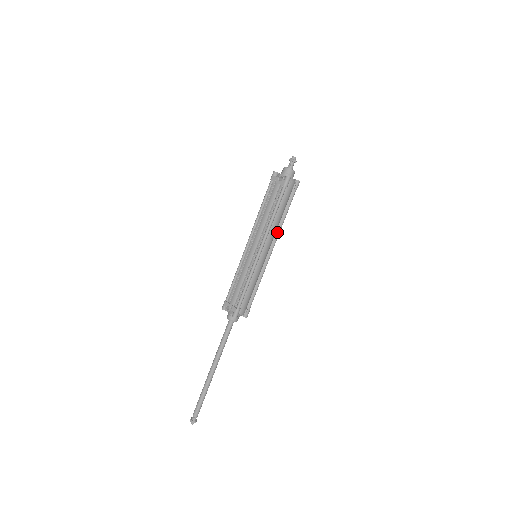
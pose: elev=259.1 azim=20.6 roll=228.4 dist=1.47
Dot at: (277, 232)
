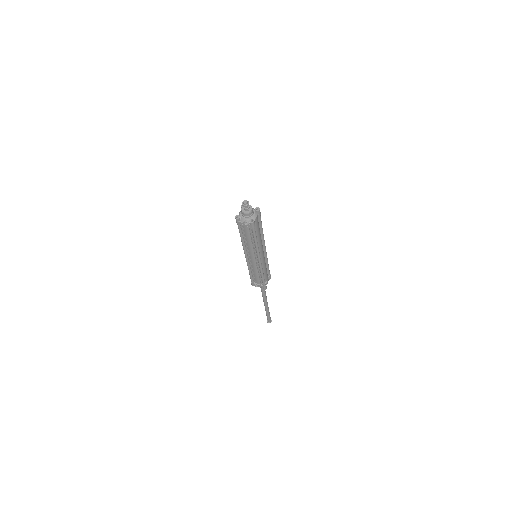
Dot at: (262, 239)
